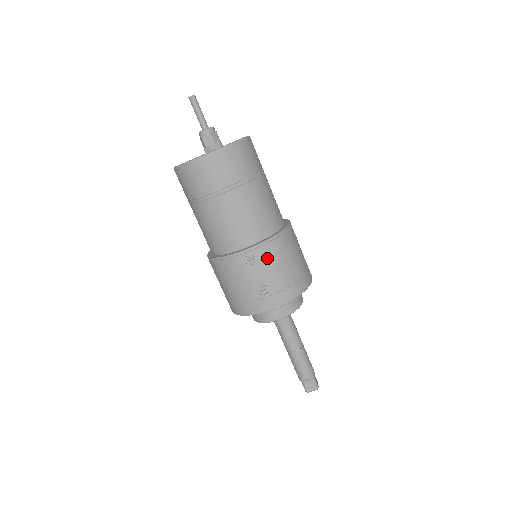
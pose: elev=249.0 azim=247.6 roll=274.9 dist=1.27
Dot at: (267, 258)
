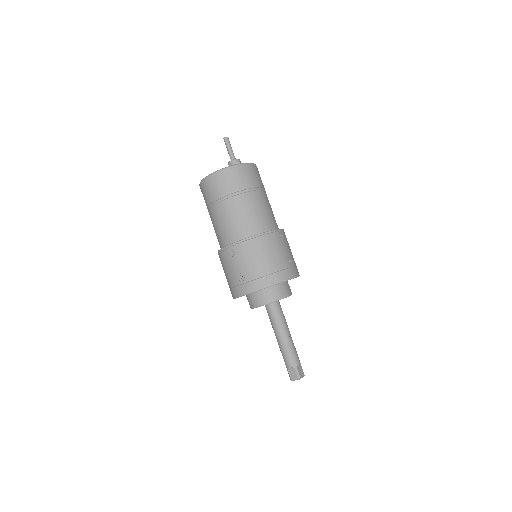
Dot at: (244, 252)
